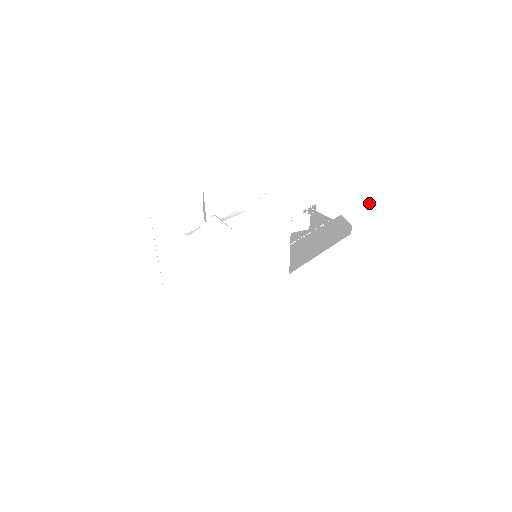
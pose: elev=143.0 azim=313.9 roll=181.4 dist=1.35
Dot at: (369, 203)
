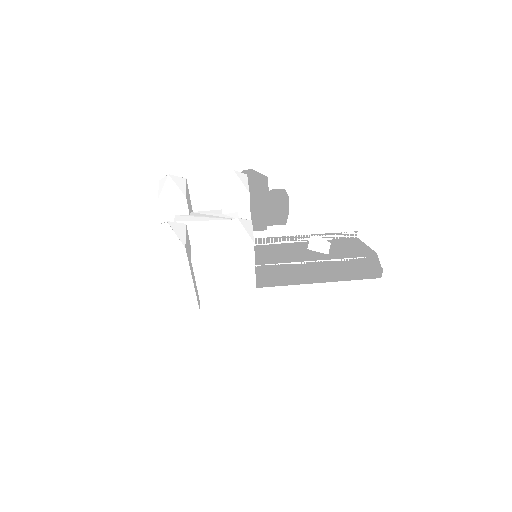
Dot at: (395, 263)
